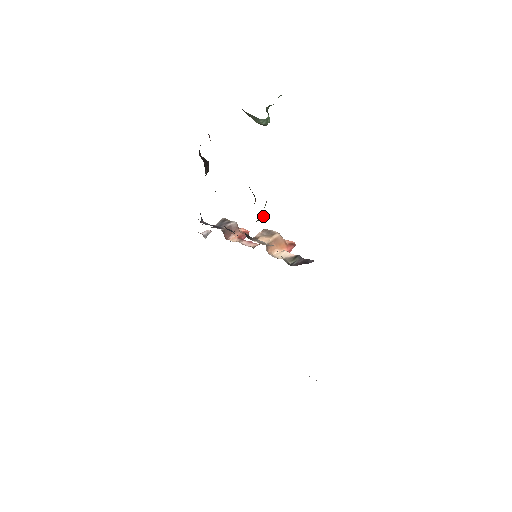
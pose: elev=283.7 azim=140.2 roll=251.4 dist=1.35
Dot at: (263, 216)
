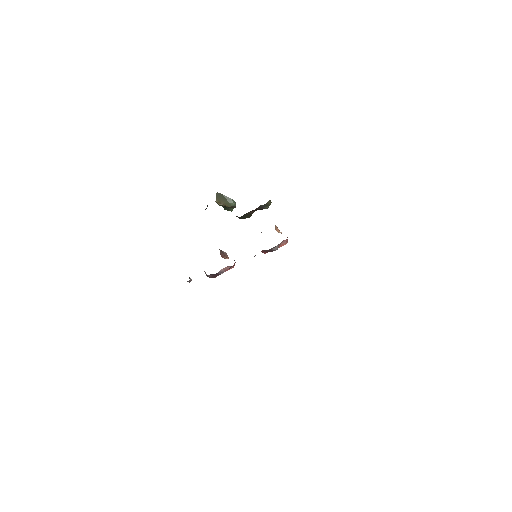
Dot at: (271, 202)
